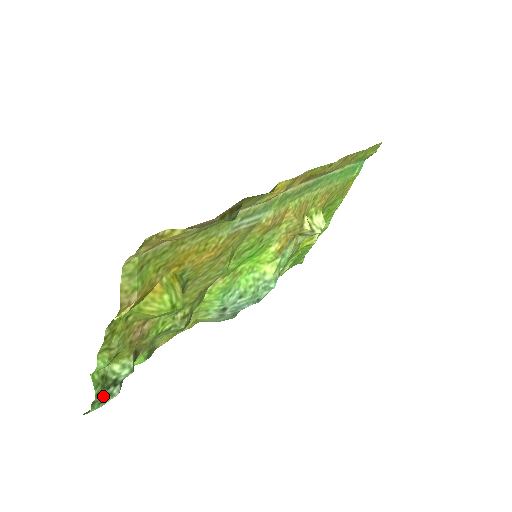
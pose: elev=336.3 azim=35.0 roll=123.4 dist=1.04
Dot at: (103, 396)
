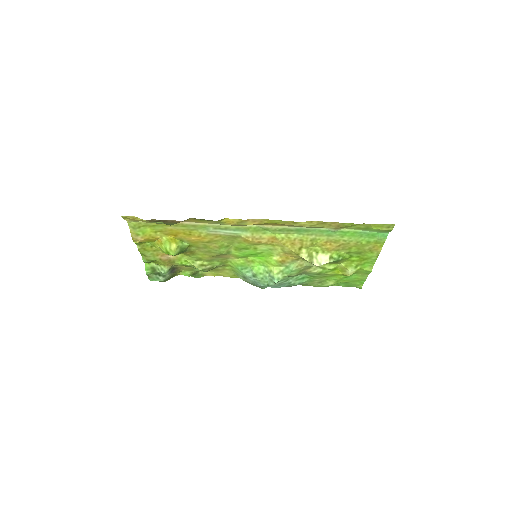
Dot at: (154, 277)
